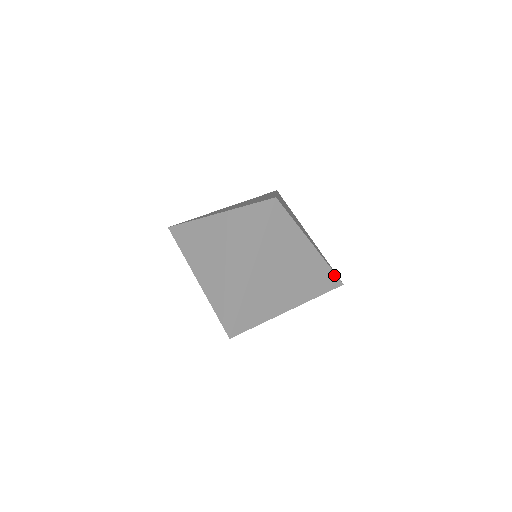
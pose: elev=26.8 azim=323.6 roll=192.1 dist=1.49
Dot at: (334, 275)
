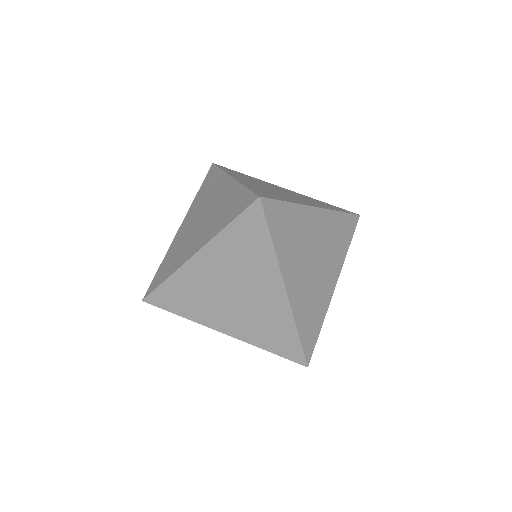
Dot at: (315, 342)
